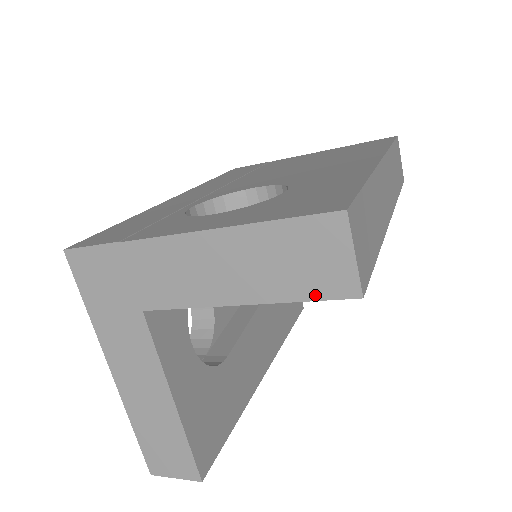
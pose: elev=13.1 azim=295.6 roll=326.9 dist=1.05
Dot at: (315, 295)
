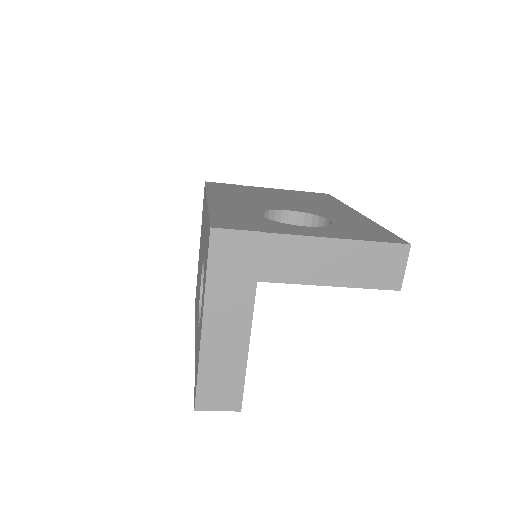
Dot at: (377, 286)
